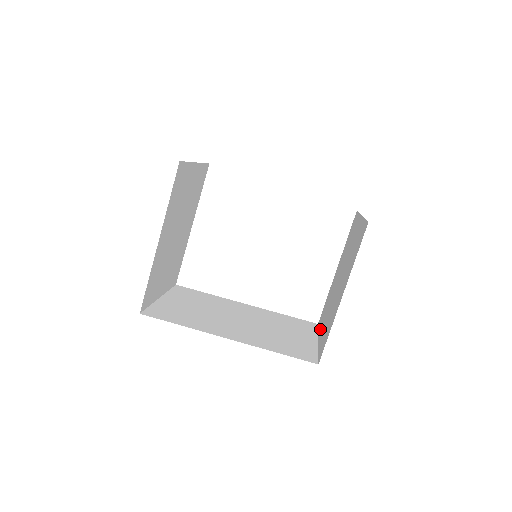
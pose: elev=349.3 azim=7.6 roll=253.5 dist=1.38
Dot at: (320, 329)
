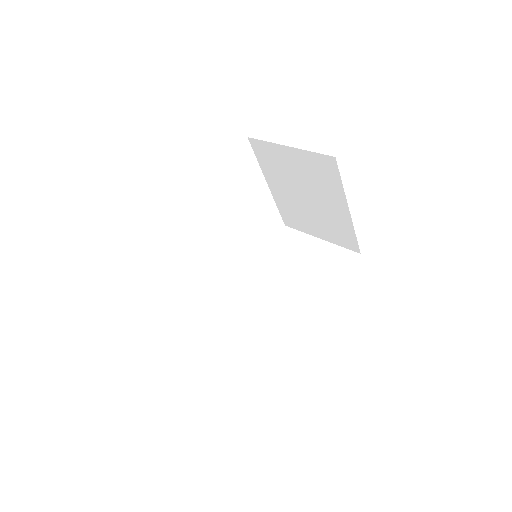
Dot at: (308, 231)
